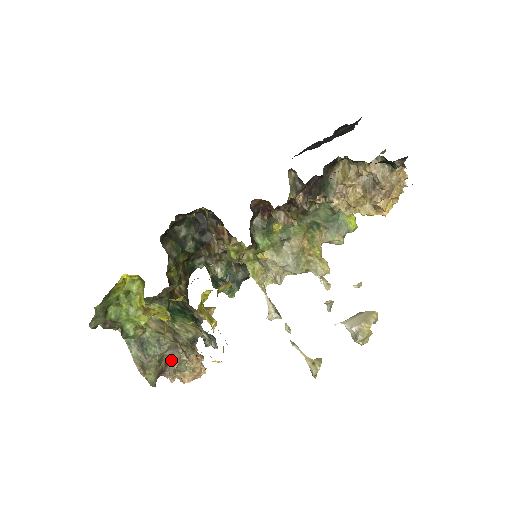
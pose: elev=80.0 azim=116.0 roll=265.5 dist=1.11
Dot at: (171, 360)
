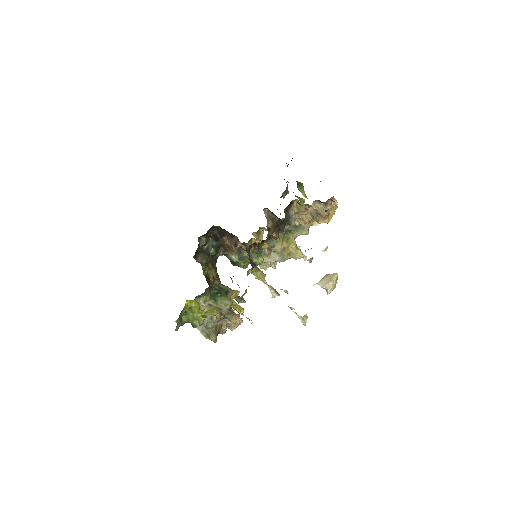
Dot at: (222, 325)
